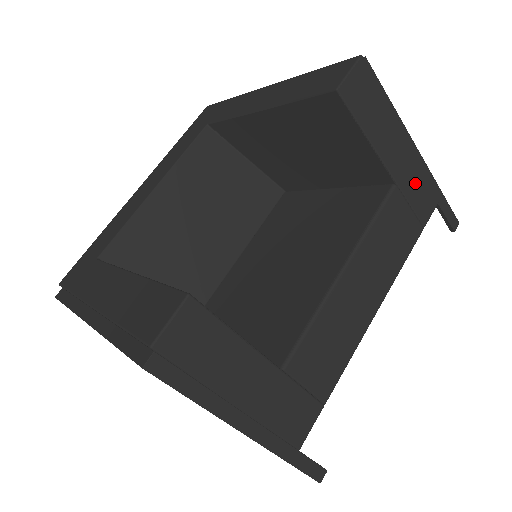
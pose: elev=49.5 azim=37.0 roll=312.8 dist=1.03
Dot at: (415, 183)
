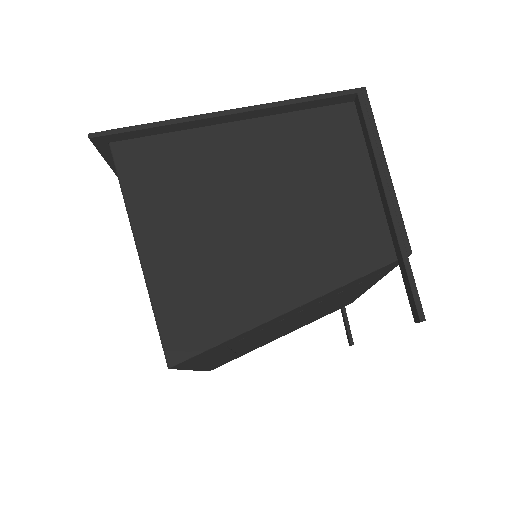
Dot at: occluded
